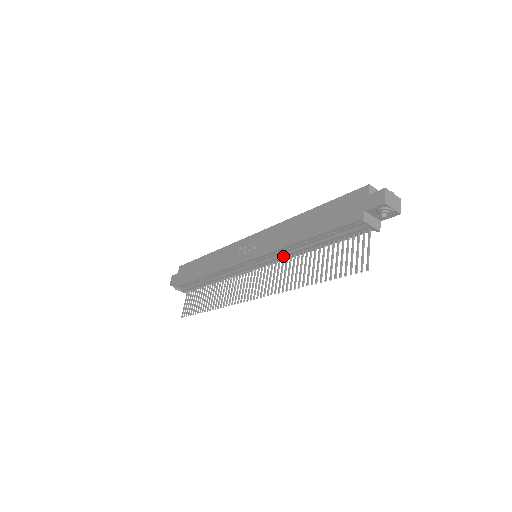
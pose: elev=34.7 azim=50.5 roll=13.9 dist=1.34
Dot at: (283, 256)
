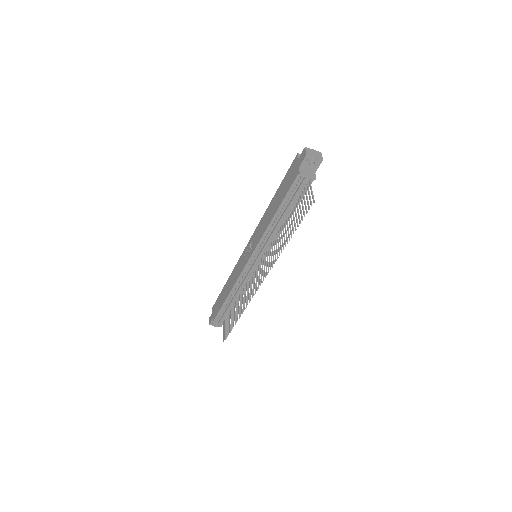
Dot at: (269, 239)
